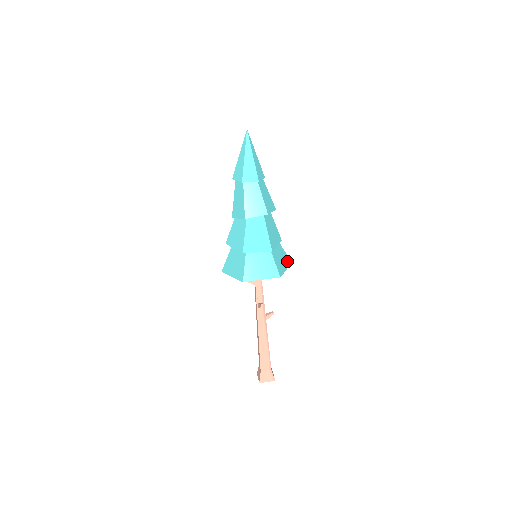
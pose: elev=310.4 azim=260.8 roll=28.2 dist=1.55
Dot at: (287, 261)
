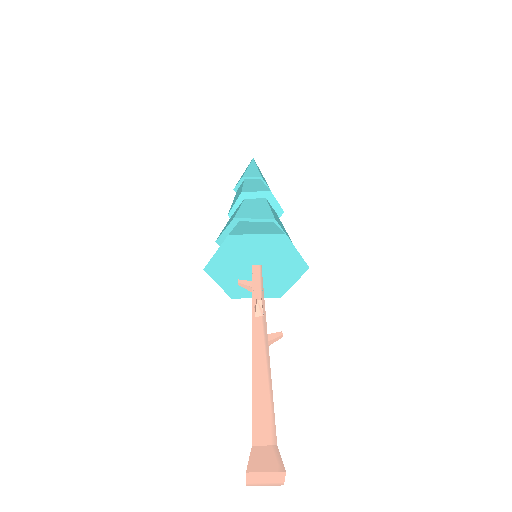
Dot at: occluded
